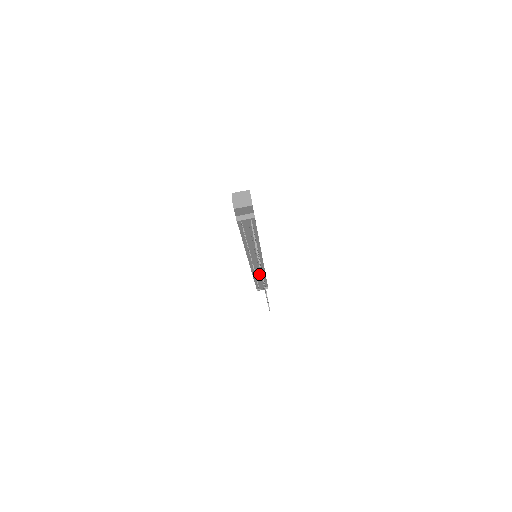
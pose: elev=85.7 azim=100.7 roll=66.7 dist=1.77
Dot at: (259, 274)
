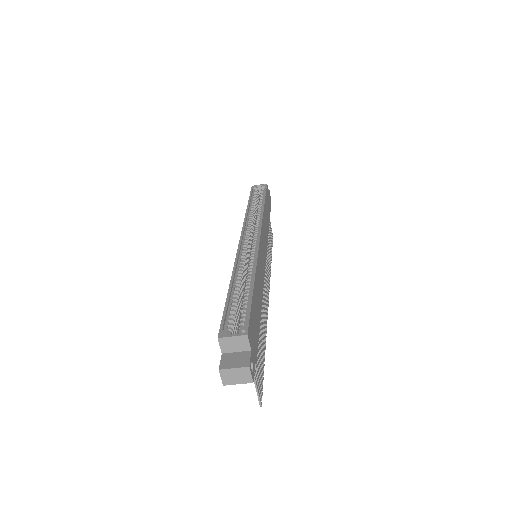
Dot at: occluded
